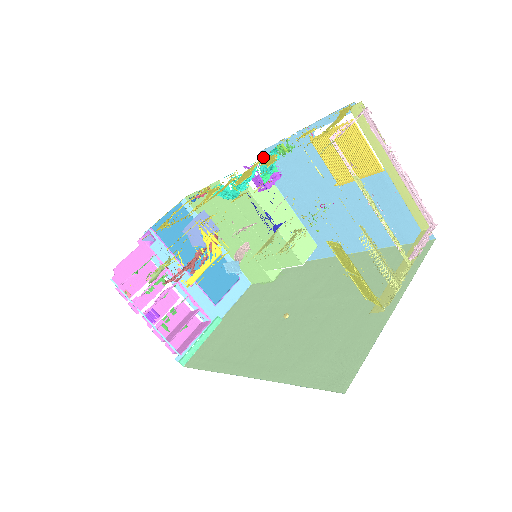
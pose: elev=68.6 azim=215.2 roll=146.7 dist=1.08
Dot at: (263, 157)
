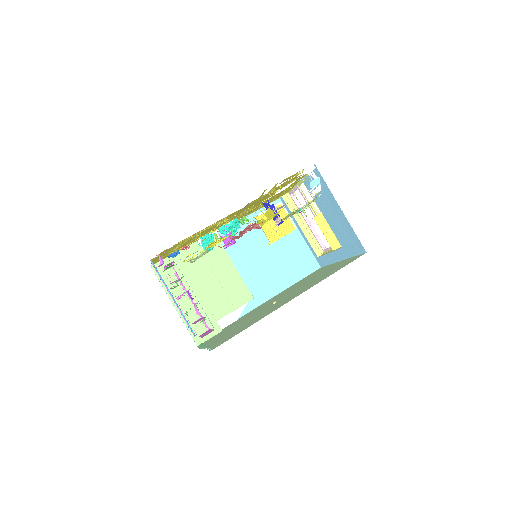
Dot at: (238, 218)
